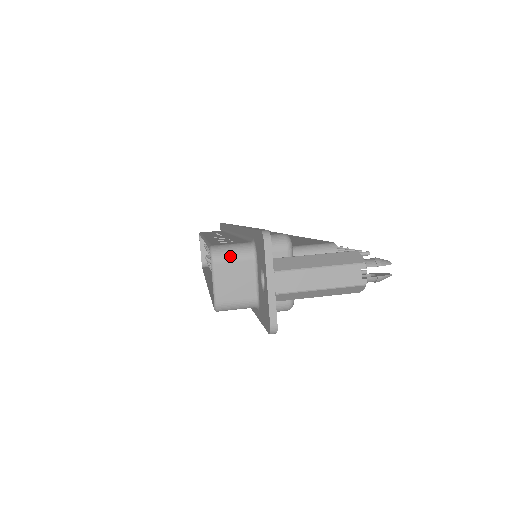
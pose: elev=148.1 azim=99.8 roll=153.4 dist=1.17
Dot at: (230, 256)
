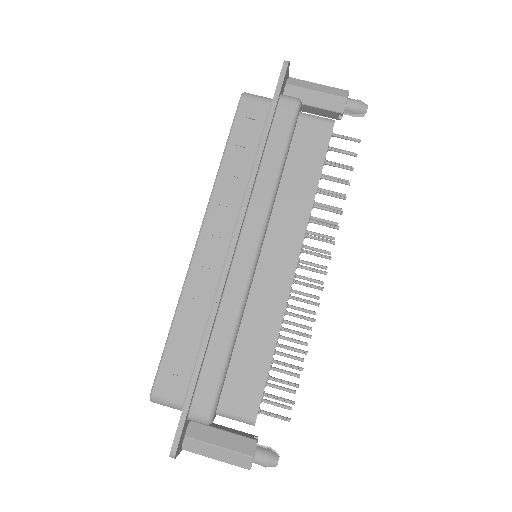
Dot at: occluded
